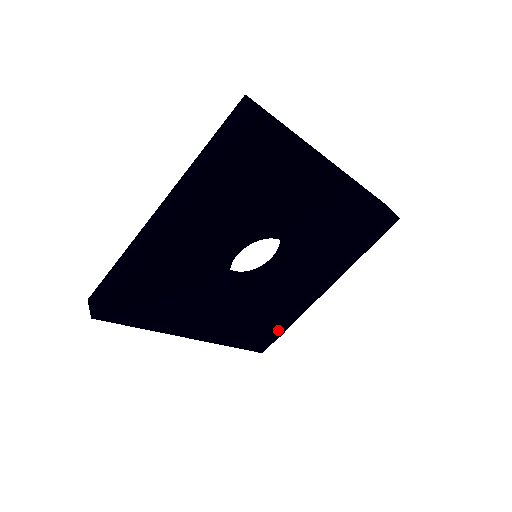
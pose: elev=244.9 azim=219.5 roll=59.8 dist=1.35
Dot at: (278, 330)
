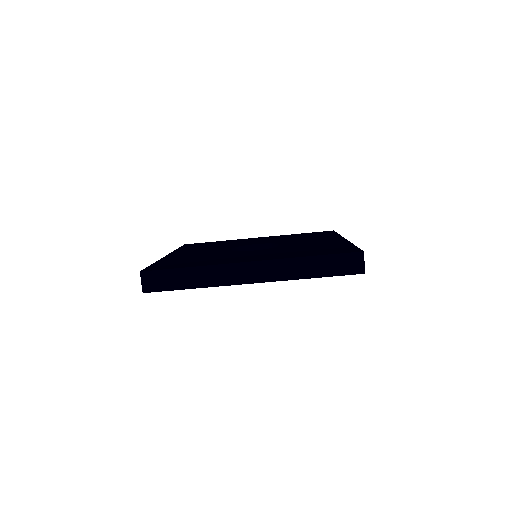
Dot at: occluded
